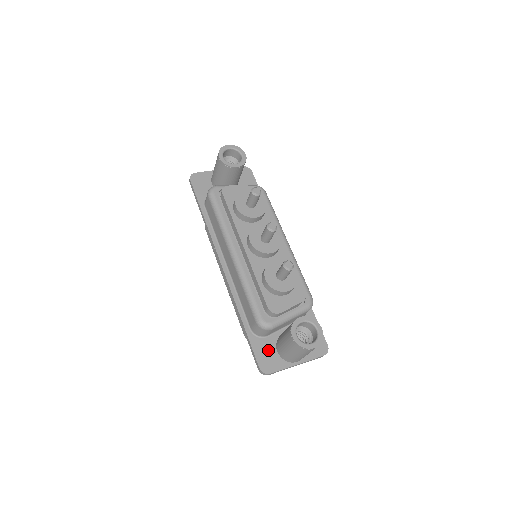
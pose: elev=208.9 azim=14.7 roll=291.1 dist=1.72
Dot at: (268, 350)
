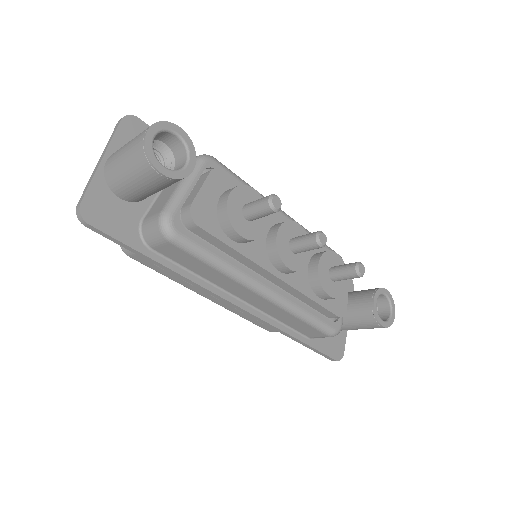
Dot at: (329, 338)
